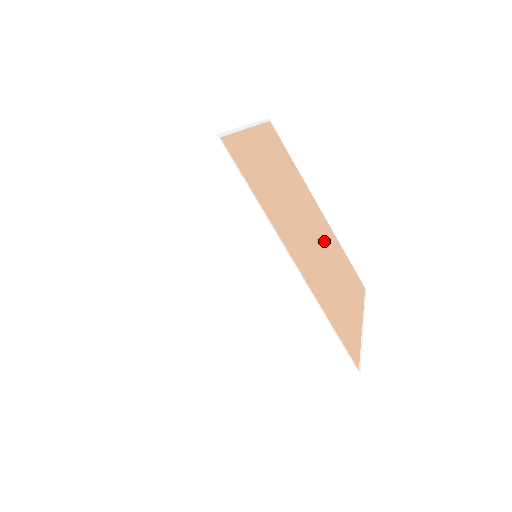
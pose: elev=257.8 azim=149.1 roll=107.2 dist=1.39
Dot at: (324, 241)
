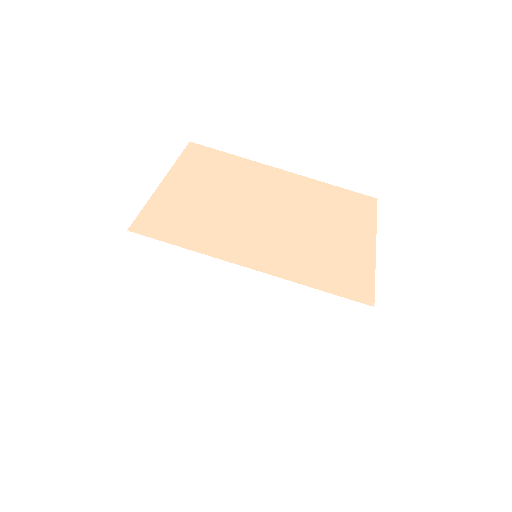
Dot at: (296, 203)
